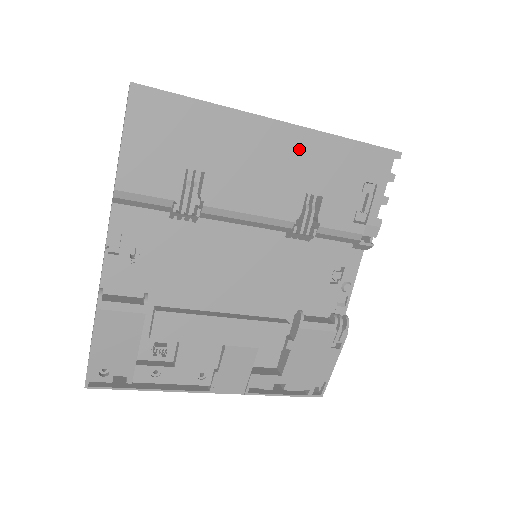
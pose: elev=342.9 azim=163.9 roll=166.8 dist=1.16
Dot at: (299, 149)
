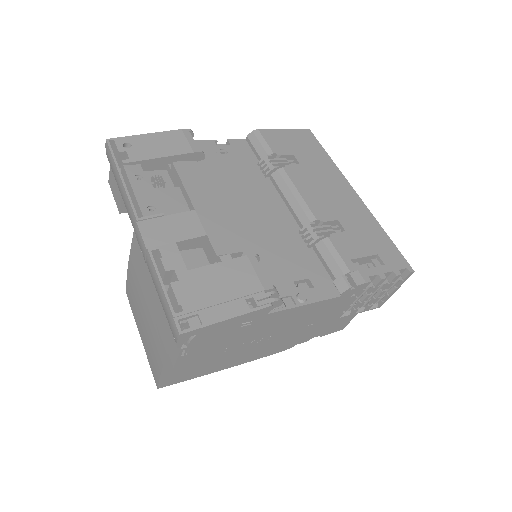
Dot at: (354, 207)
